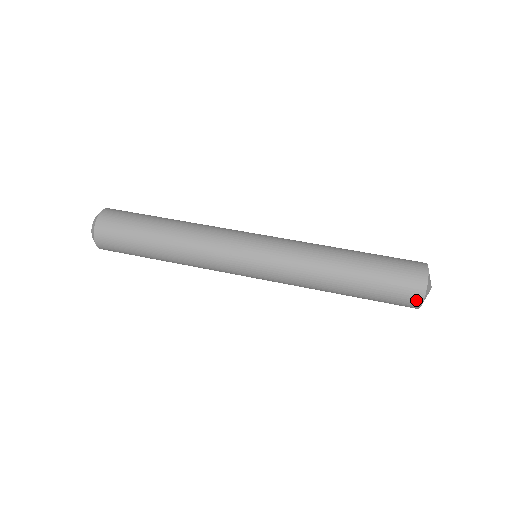
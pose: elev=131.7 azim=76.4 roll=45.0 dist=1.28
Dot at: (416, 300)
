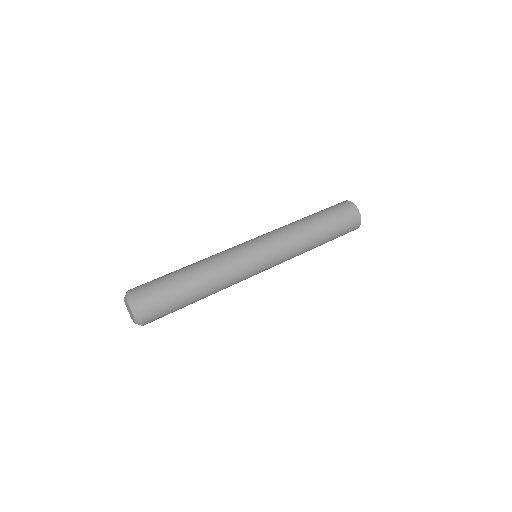
Dot at: (358, 220)
